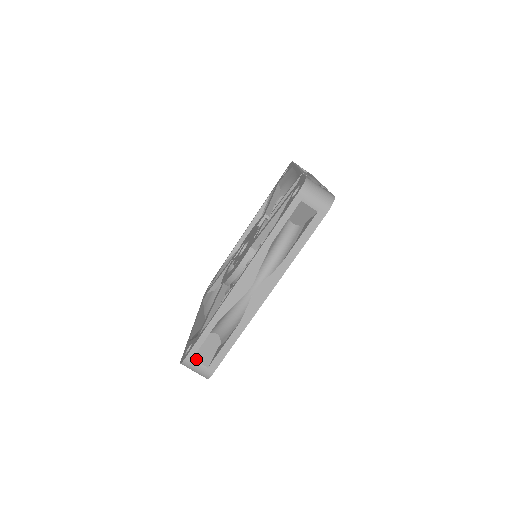
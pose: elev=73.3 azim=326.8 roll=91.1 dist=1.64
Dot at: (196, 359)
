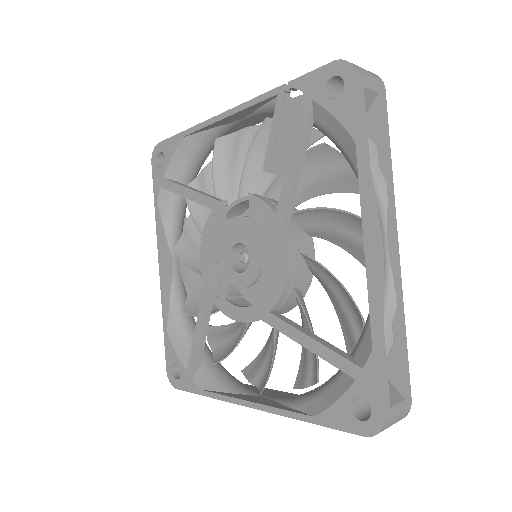
Dot at: (391, 404)
